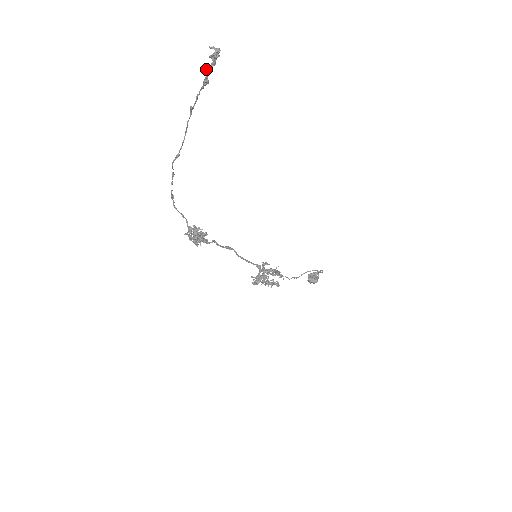
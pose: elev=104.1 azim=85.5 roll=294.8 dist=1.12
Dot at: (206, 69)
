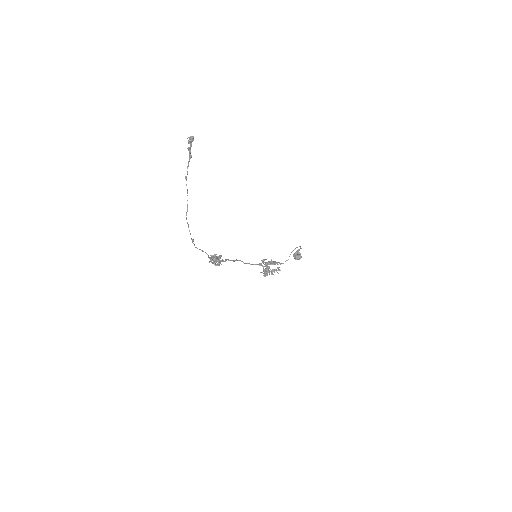
Dot at: (190, 150)
